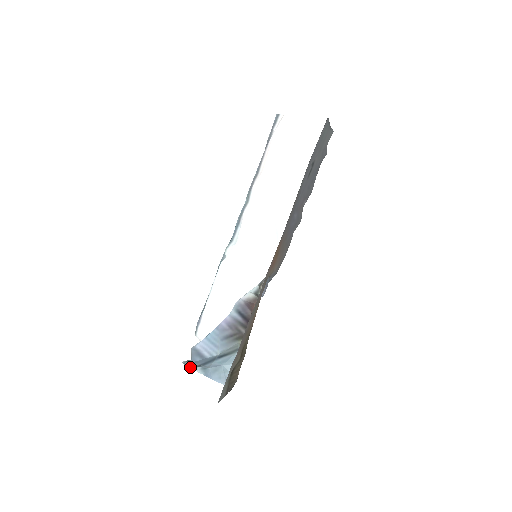
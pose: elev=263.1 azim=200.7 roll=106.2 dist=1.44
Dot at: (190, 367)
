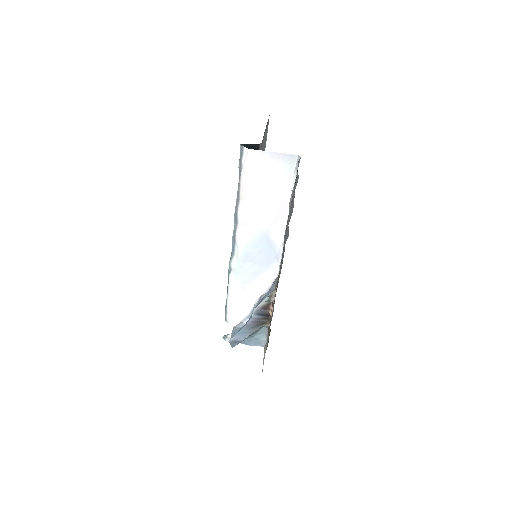
Dot at: occluded
